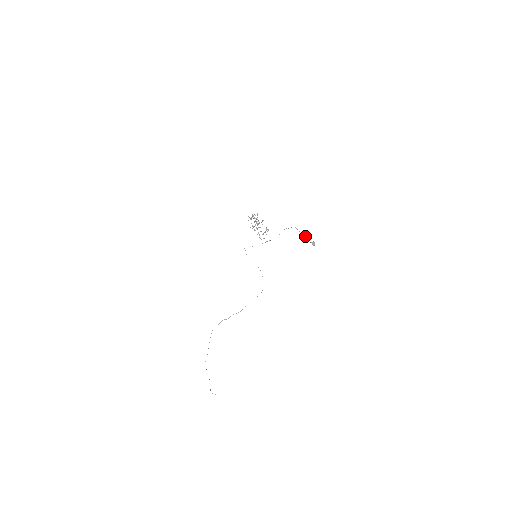
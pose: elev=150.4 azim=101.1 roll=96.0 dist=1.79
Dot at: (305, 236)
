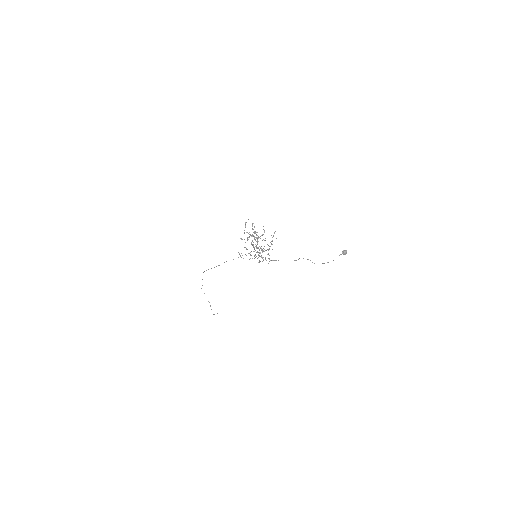
Dot at: (333, 260)
